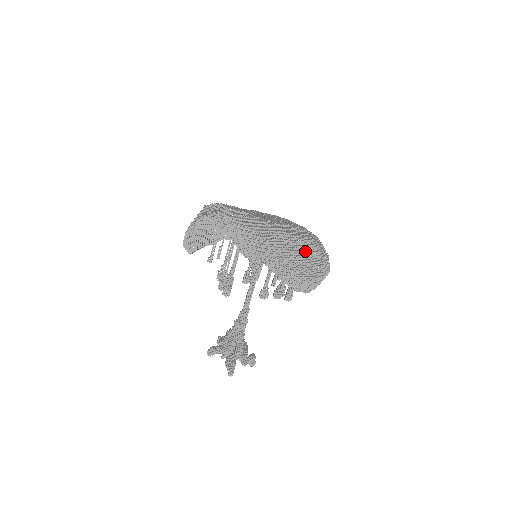
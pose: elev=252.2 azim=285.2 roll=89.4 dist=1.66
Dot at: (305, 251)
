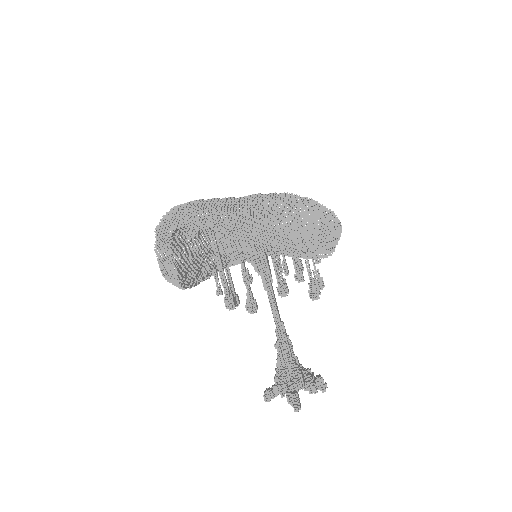
Dot at: (289, 208)
